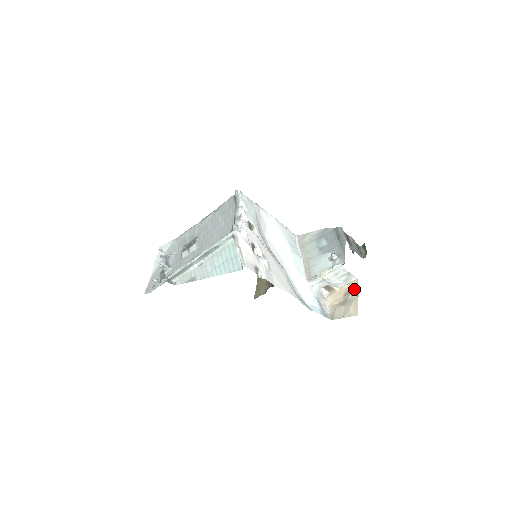
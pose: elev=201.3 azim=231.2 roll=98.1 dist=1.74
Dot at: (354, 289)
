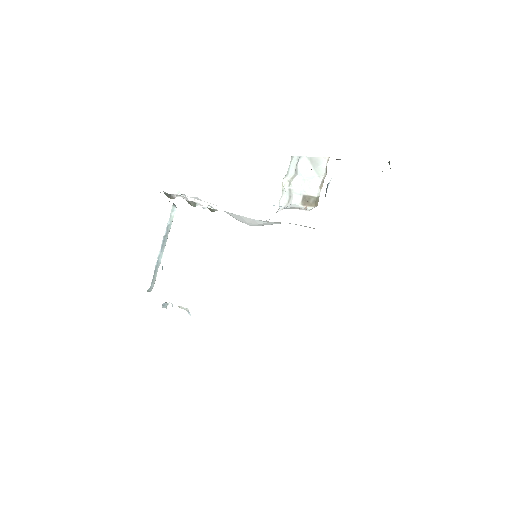
Dot at: occluded
